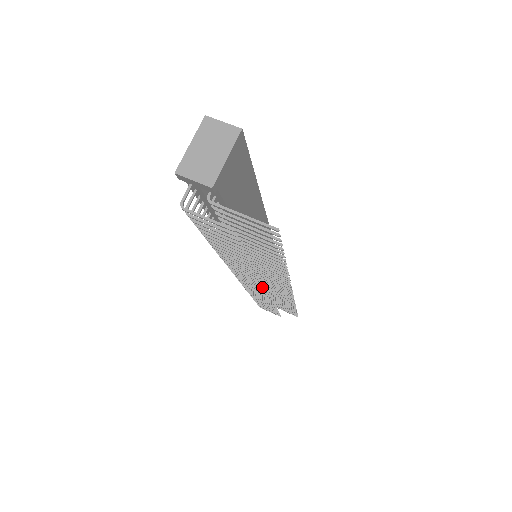
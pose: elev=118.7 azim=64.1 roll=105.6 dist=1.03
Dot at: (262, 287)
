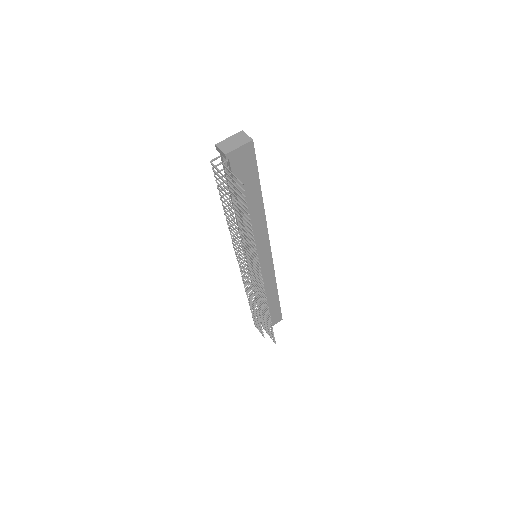
Dot at: (246, 267)
